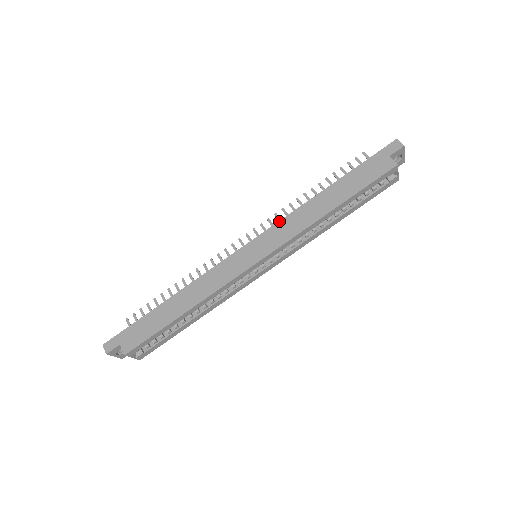
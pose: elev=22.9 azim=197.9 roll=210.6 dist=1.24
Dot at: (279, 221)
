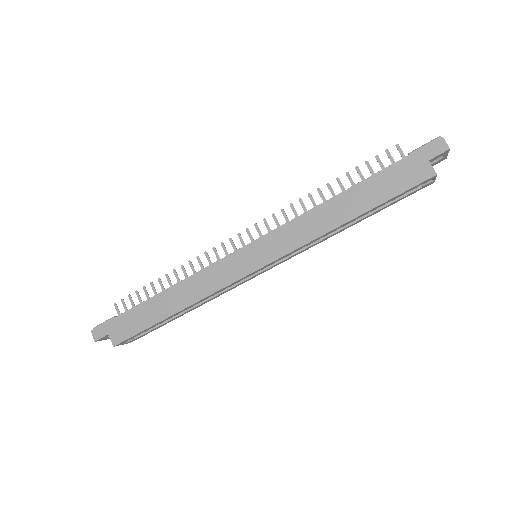
Dot at: (285, 224)
